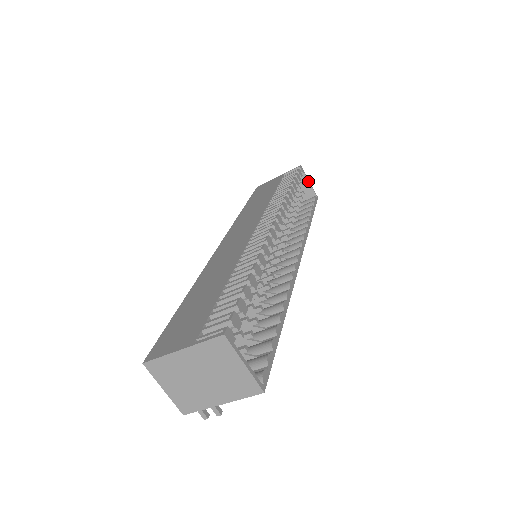
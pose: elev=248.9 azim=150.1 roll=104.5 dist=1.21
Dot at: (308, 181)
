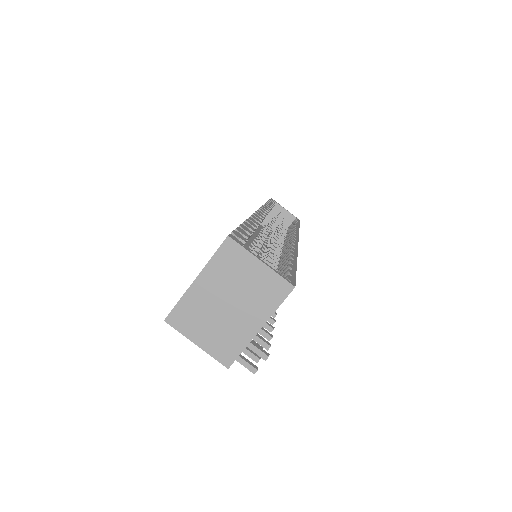
Dot at: (284, 209)
